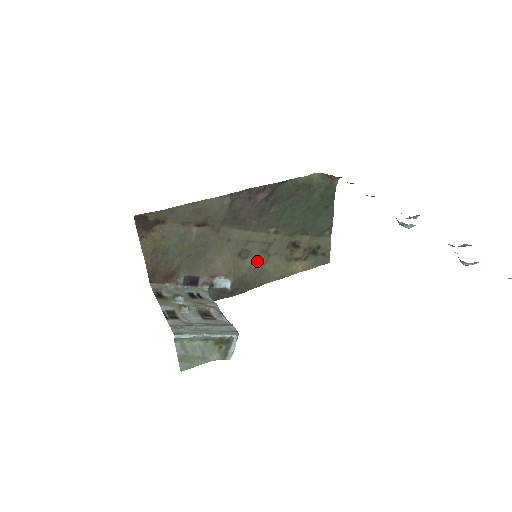
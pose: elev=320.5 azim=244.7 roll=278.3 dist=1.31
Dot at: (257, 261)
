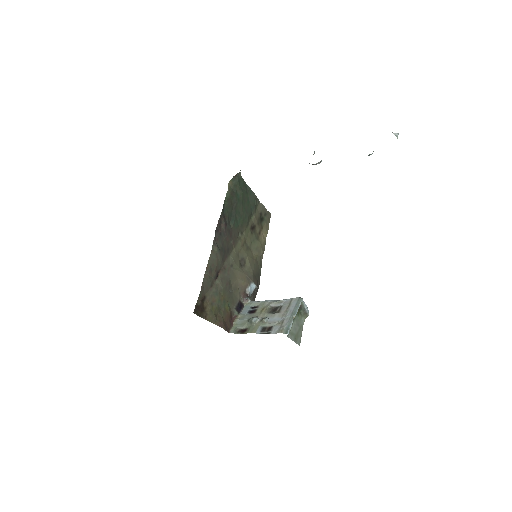
Dot at: (250, 258)
